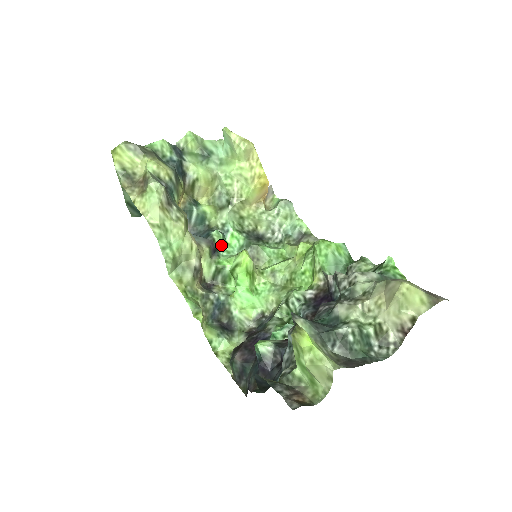
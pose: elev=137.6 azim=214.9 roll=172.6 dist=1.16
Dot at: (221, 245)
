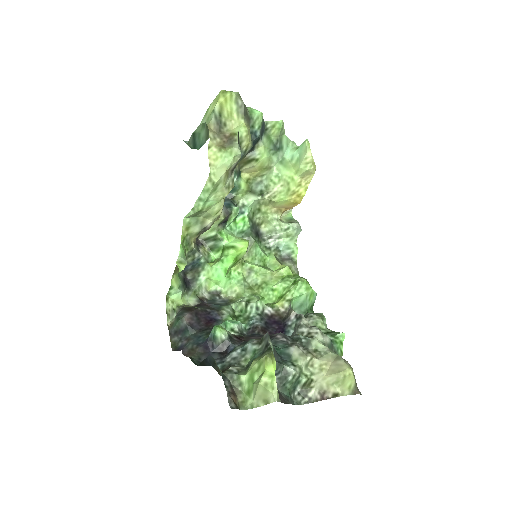
Dot at: (231, 220)
